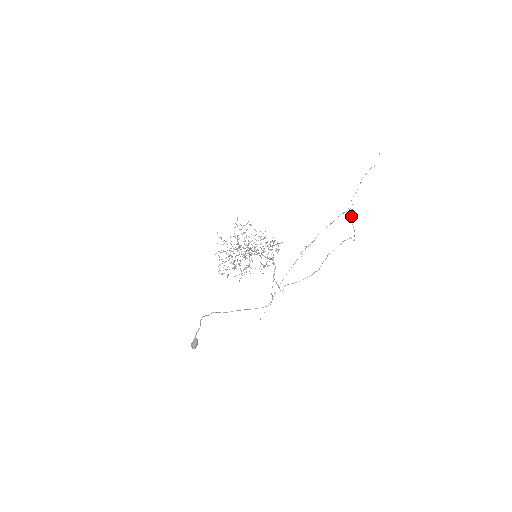
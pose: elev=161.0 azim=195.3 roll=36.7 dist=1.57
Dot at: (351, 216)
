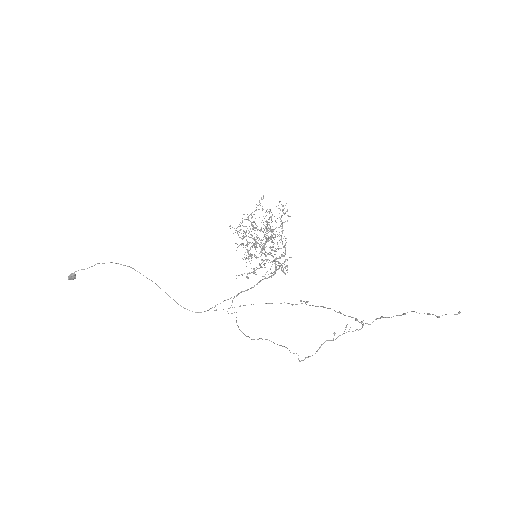
Dot at: (334, 335)
